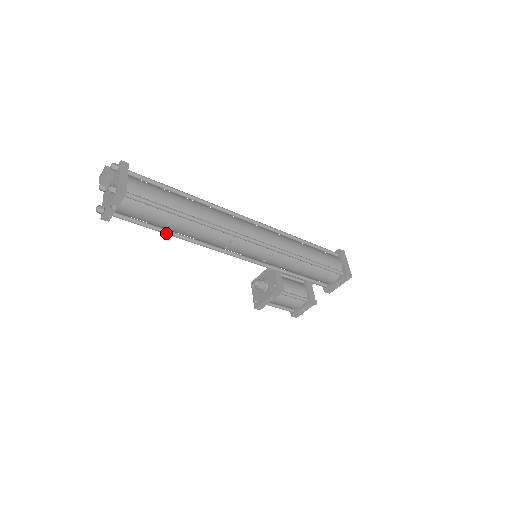
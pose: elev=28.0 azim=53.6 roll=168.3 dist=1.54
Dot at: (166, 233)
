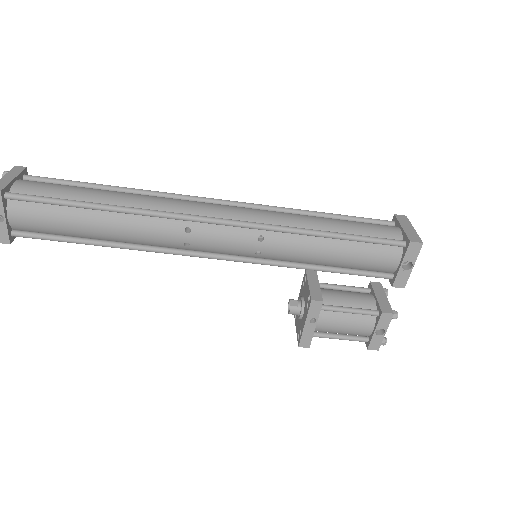
Dot at: (93, 243)
